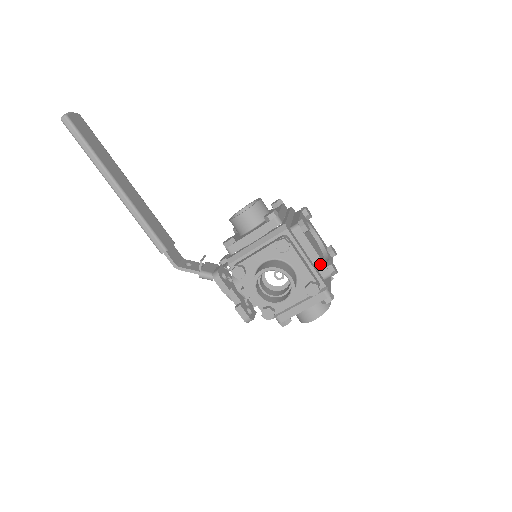
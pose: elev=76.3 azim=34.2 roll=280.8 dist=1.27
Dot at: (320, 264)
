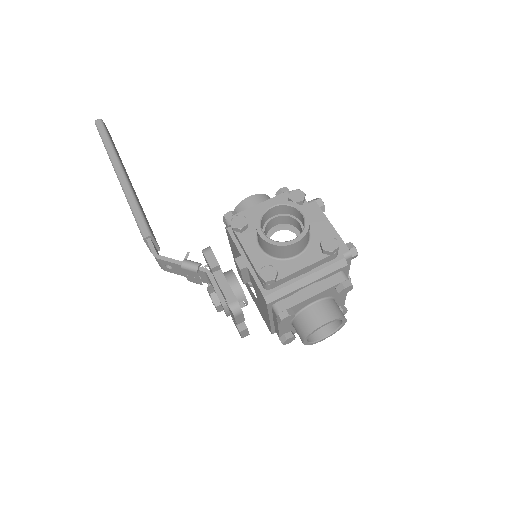
Dot at: (337, 239)
